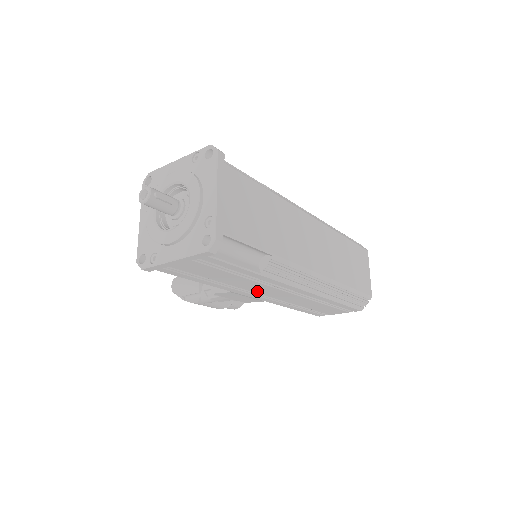
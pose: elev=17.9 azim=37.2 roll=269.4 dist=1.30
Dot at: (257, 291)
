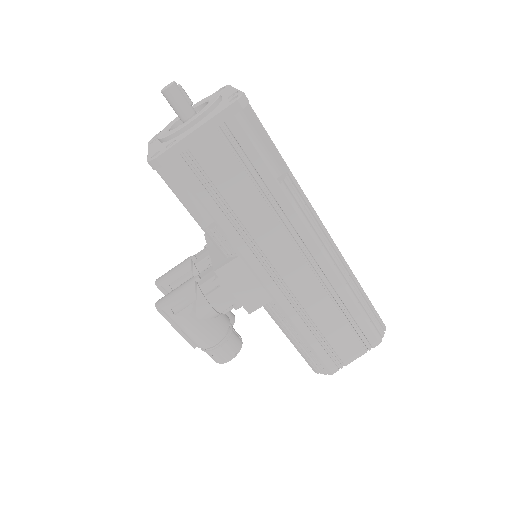
Dot at: (269, 252)
